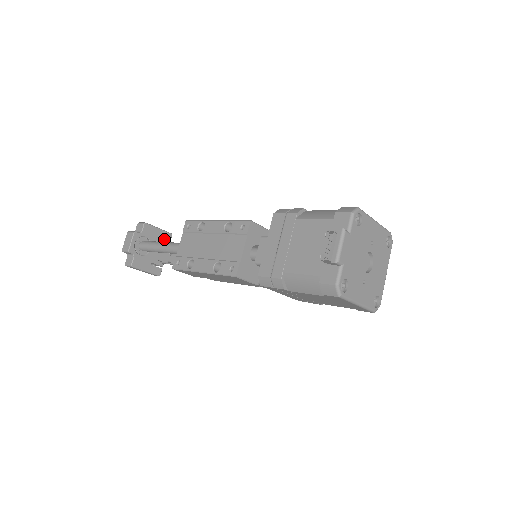
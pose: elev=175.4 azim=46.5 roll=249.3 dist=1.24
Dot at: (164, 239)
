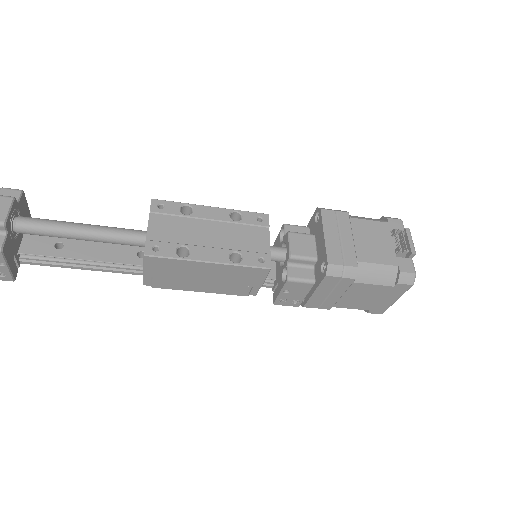
Dot at: occluded
